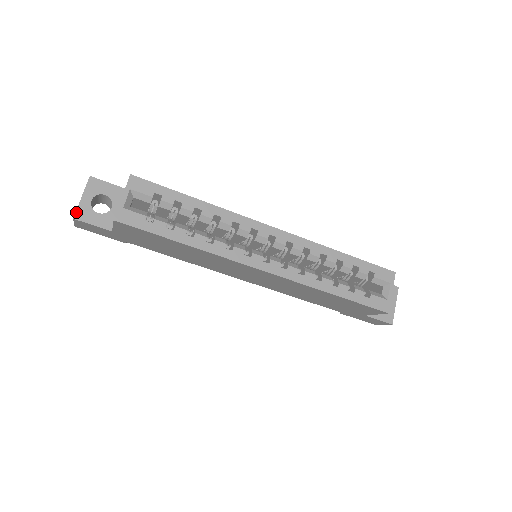
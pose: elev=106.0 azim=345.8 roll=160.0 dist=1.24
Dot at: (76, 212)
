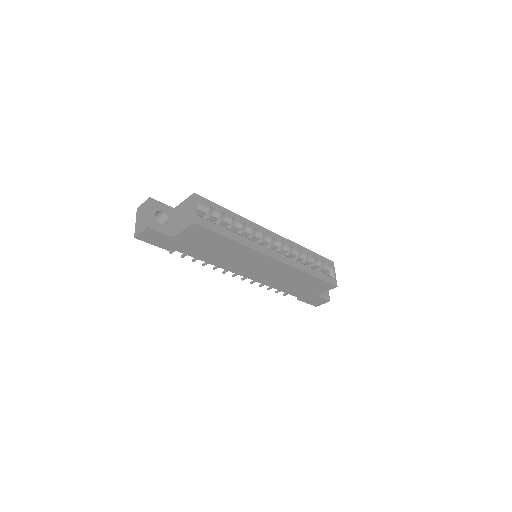
Dot at: (148, 223)
